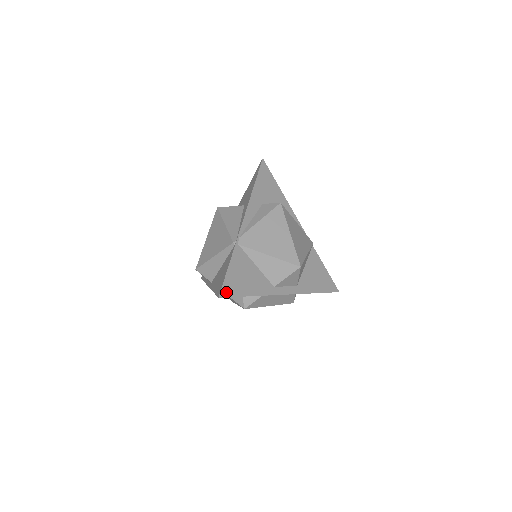
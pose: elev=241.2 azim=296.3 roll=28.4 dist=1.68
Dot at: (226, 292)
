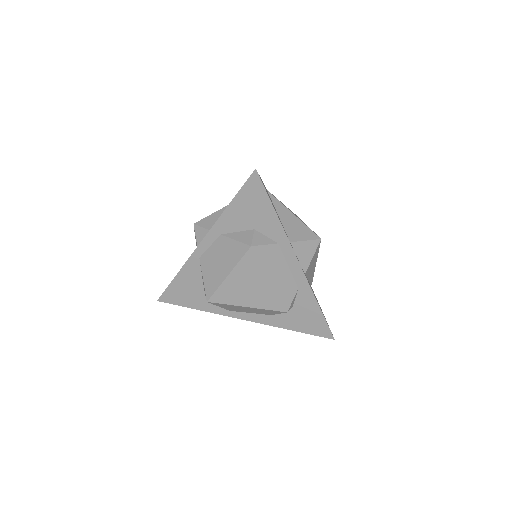
Dot at: (260, 178)
